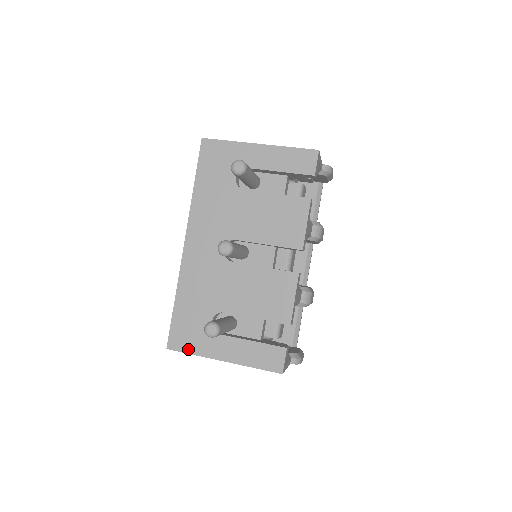
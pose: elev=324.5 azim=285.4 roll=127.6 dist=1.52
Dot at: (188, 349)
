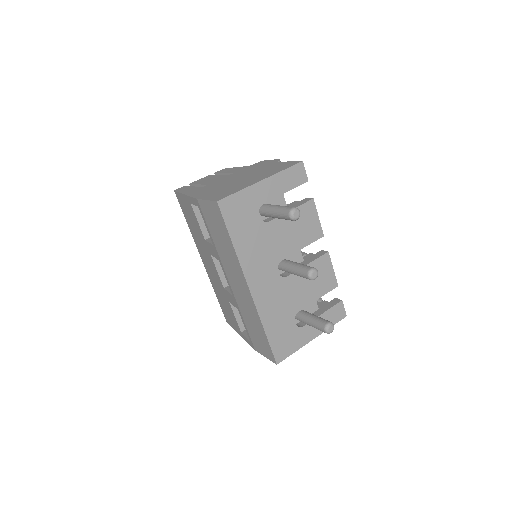
Dot at: (290, 352)
